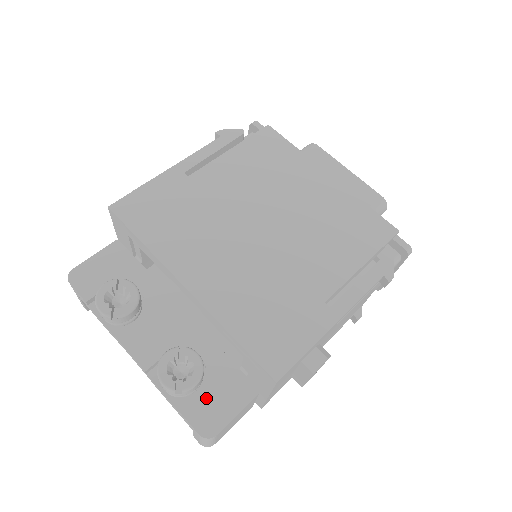
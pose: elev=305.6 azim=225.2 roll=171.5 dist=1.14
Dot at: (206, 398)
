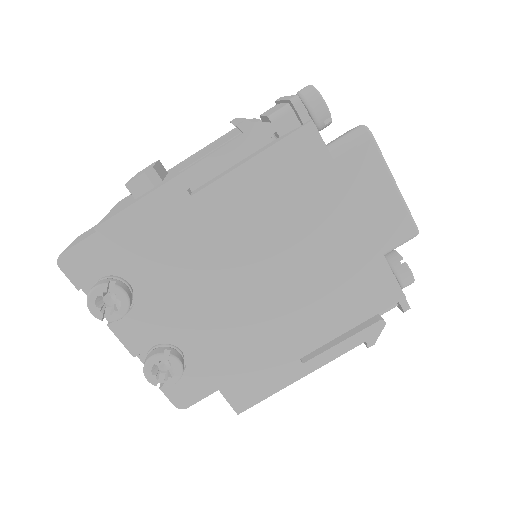
Dot at: (183, 383)
